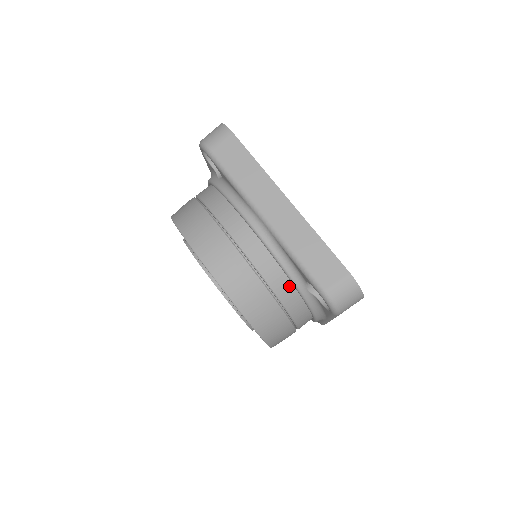
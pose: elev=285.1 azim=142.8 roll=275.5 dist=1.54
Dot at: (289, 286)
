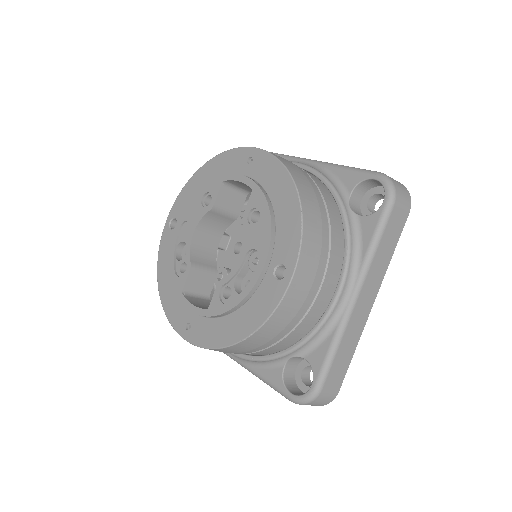
Dot at: (330, 198)
